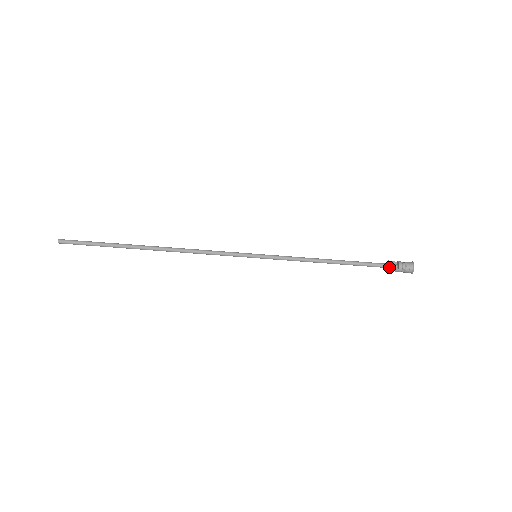
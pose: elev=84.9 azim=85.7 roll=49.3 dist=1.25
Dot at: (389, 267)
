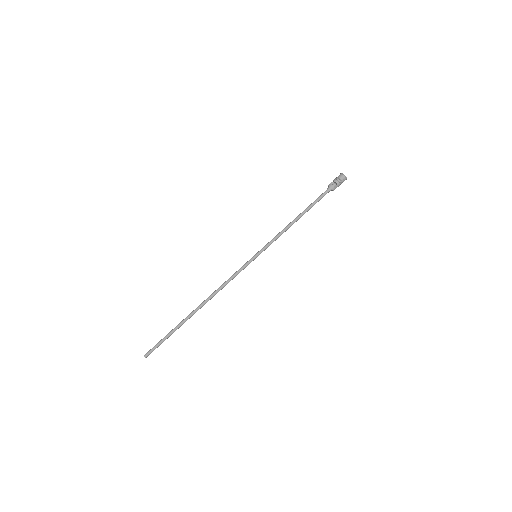
Dot at: (331, 189)
